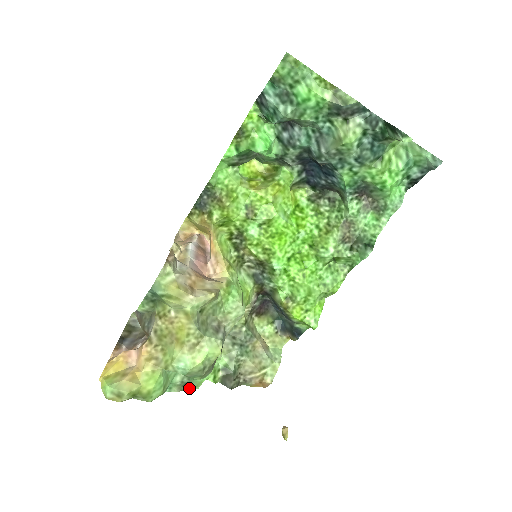
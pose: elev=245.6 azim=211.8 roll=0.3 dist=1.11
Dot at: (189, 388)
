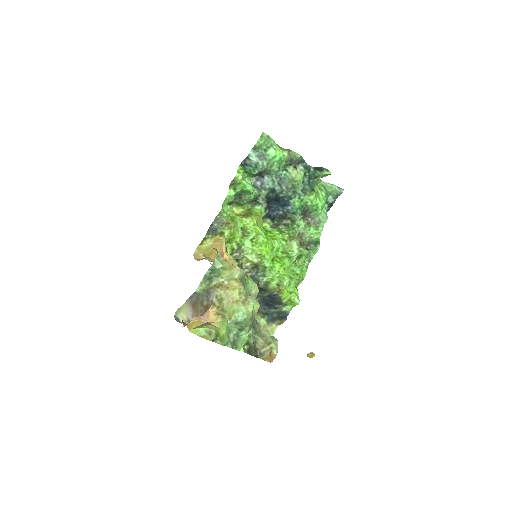
Dot at: (236, 347)
